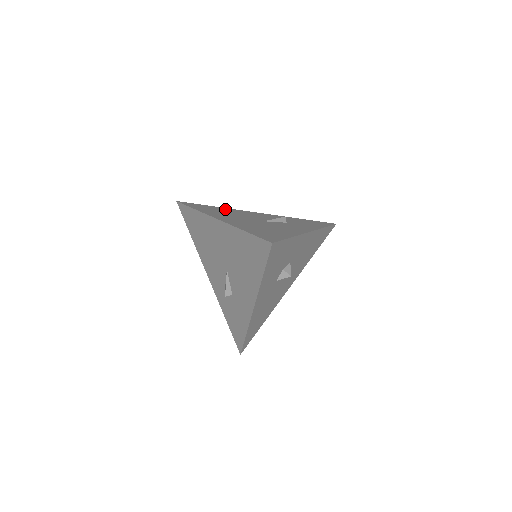
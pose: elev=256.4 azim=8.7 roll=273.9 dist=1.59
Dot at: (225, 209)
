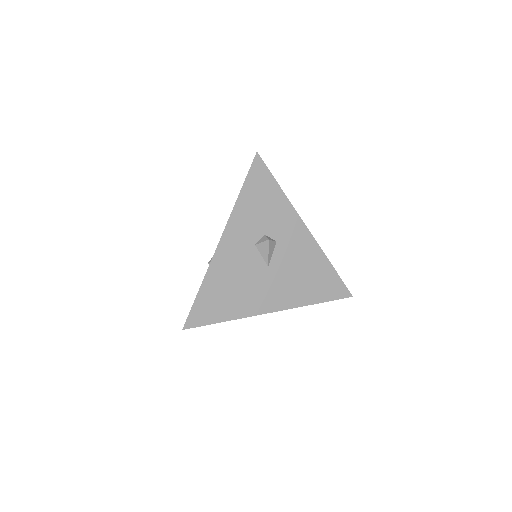
Dot at: occluded
